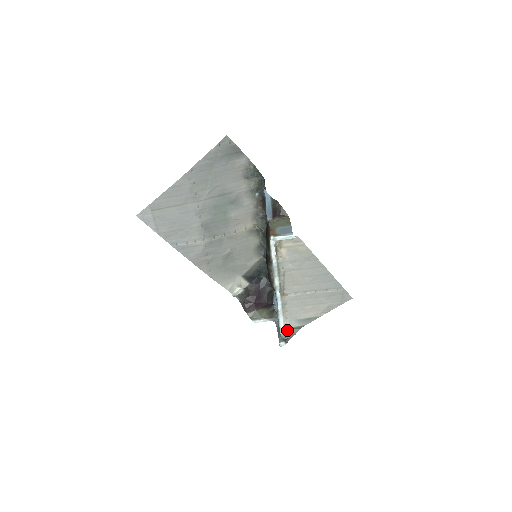
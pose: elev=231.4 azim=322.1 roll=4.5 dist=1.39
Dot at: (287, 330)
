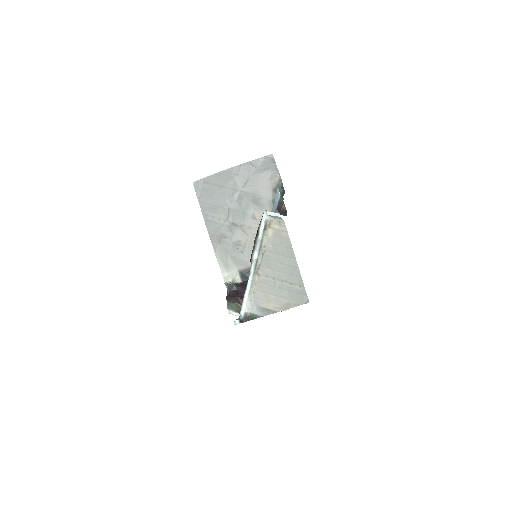
Dot at: (247, 314)
